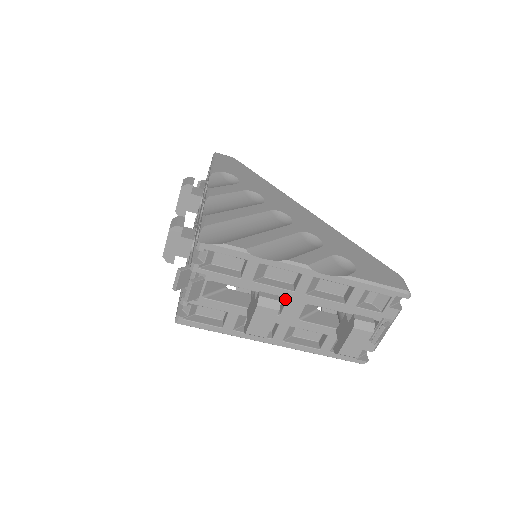
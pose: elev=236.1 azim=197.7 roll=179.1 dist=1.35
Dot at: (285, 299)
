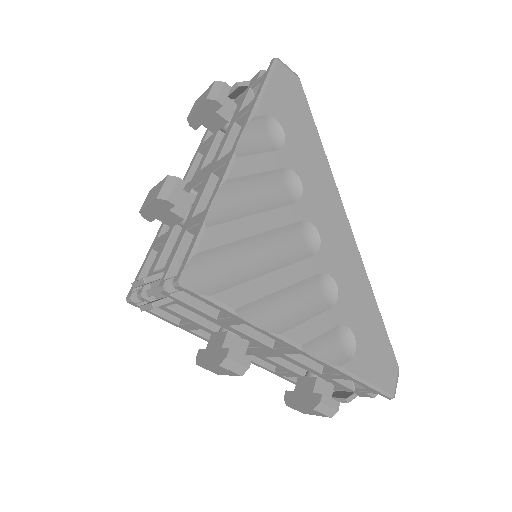
Dot at: occluded
